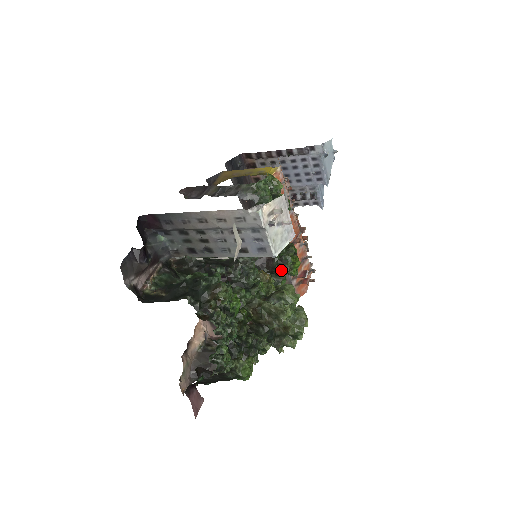
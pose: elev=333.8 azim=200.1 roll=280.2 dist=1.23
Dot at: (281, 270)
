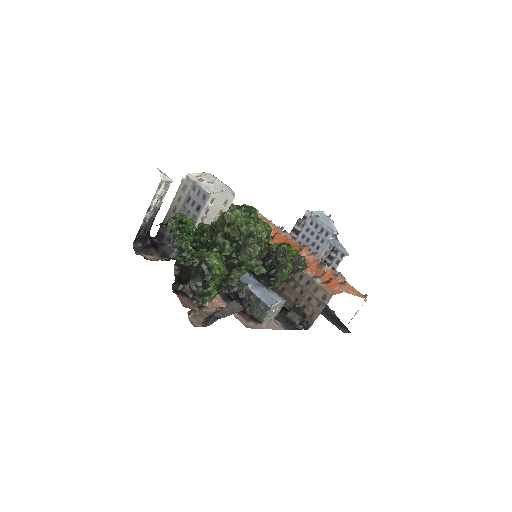
Dot at: (277, 254)
